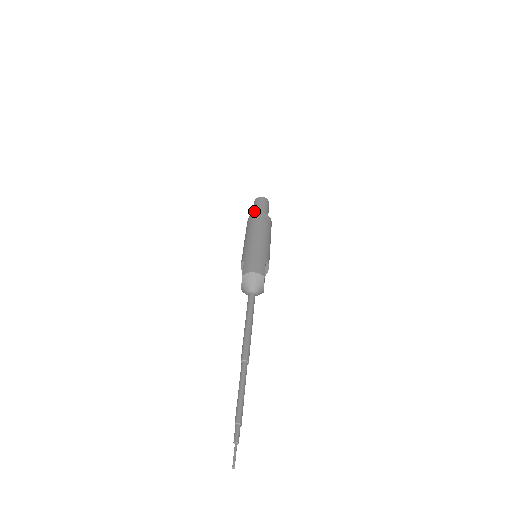
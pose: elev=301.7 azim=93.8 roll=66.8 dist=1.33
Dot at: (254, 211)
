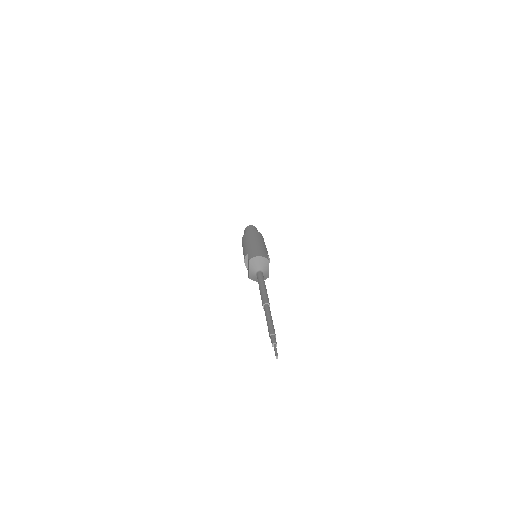
Dot at: occluded
